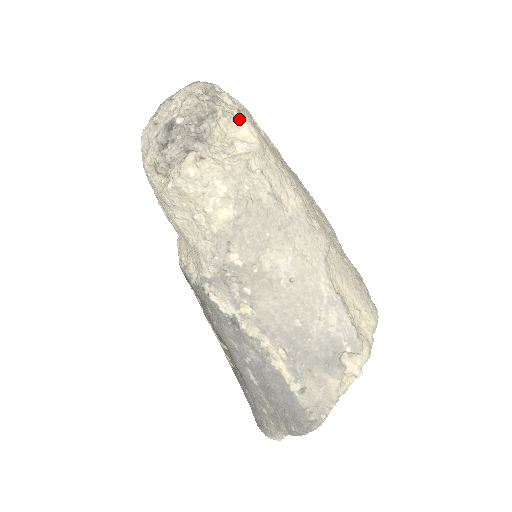
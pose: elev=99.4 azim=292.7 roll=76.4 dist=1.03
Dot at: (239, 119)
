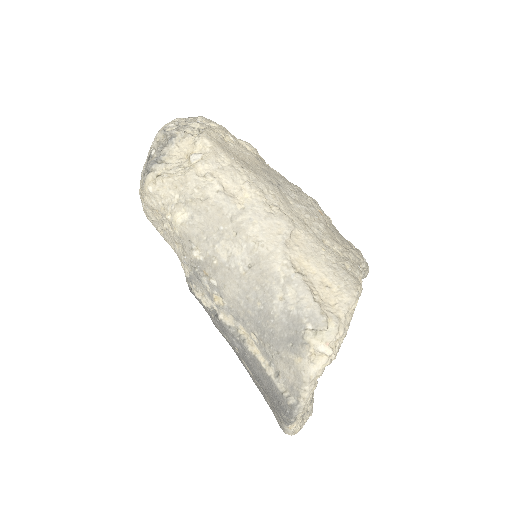
Dot at: (196, 137)
